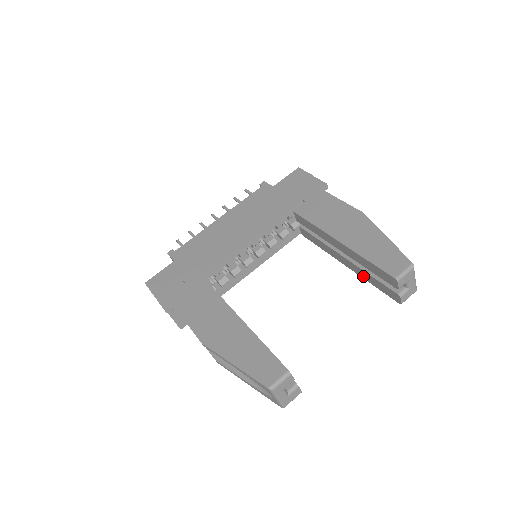
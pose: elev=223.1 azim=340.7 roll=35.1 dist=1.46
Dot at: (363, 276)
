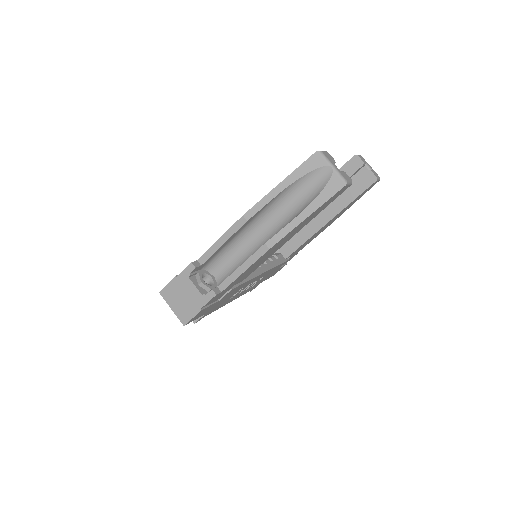
Dot at: (343, 205)
